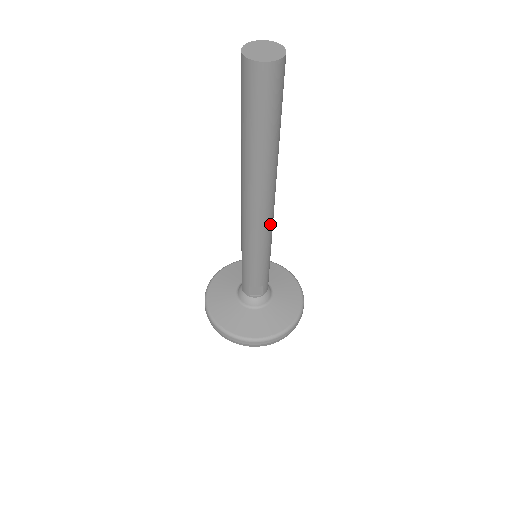
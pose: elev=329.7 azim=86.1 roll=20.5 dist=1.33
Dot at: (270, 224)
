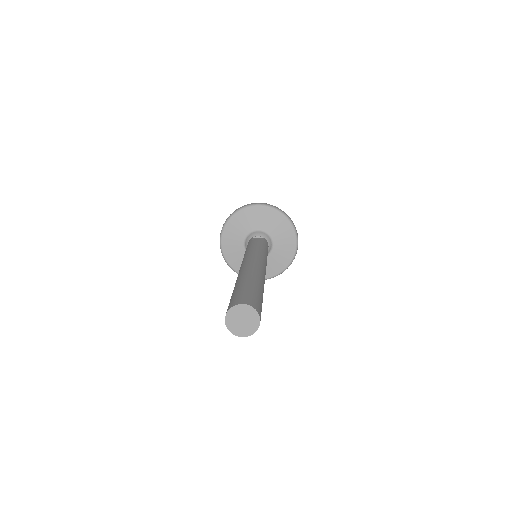
Dot at: occluded
